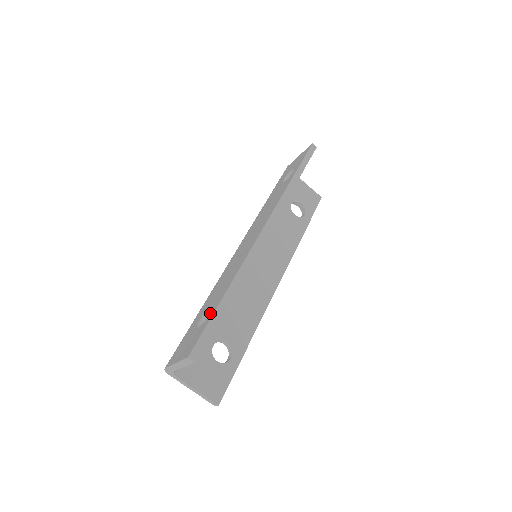
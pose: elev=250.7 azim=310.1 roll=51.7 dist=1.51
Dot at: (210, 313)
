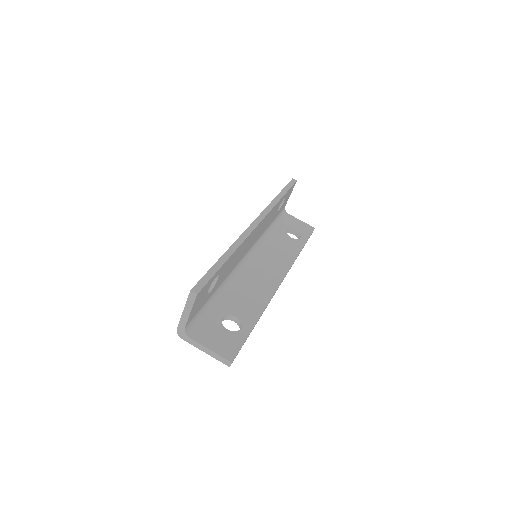
Dot at: occluded
